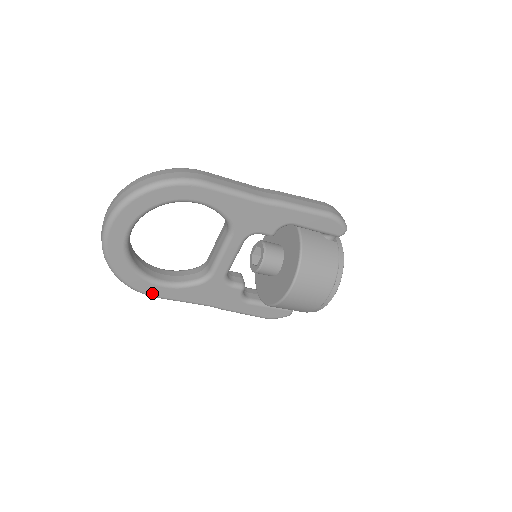
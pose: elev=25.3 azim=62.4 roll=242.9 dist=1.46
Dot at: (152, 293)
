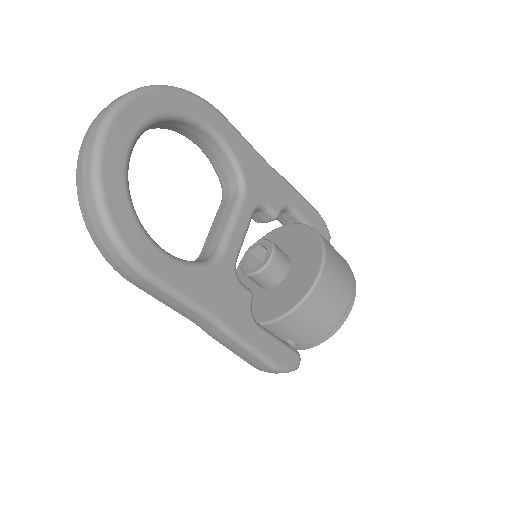
Dot at: (146, 262)
